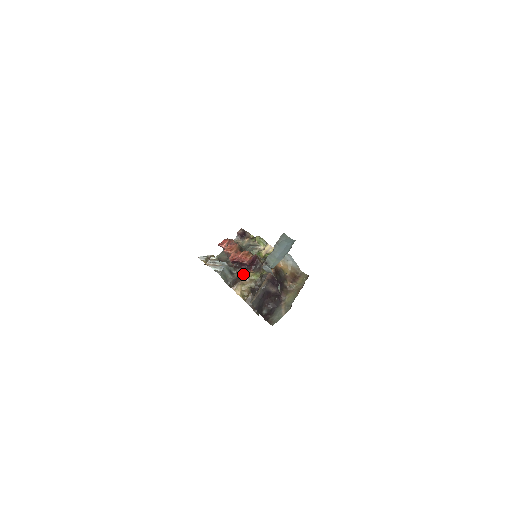
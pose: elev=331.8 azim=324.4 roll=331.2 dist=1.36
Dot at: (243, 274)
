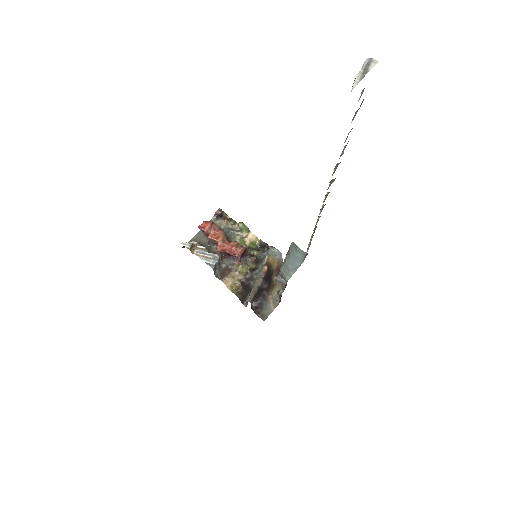
Dot at: (230, 265)
